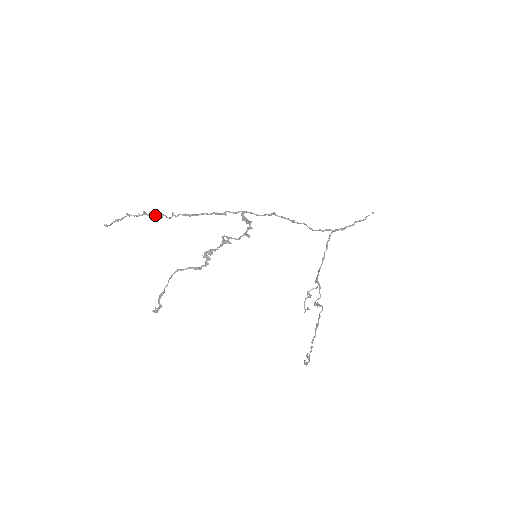
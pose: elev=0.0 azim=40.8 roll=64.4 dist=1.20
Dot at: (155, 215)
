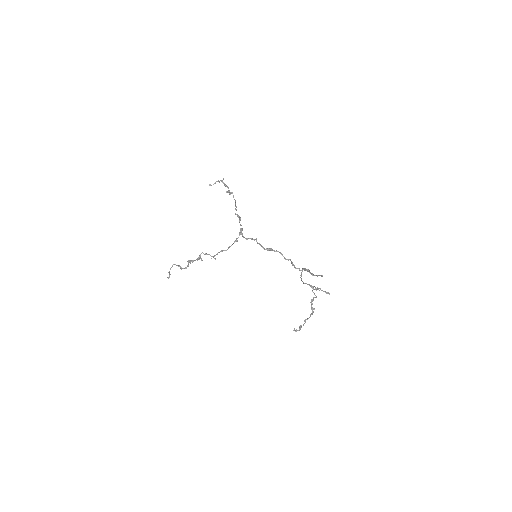
Dot at: (228, 190)
